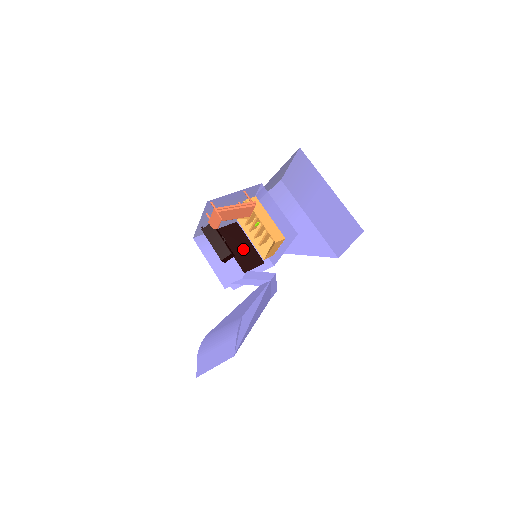
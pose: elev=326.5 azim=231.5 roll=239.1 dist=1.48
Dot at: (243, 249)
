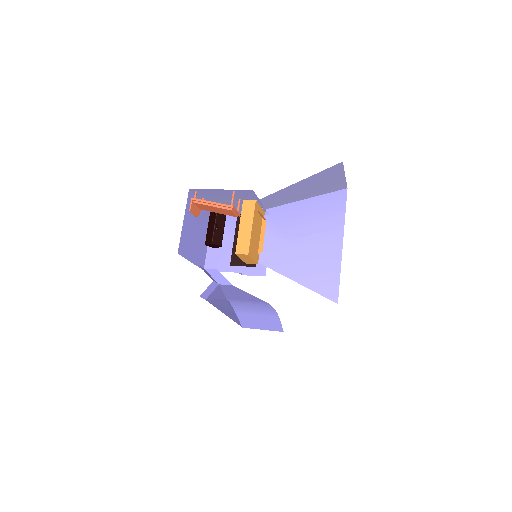
Dot at: occluded
